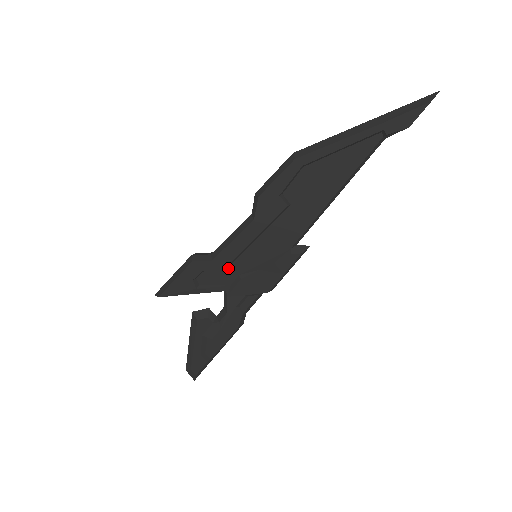
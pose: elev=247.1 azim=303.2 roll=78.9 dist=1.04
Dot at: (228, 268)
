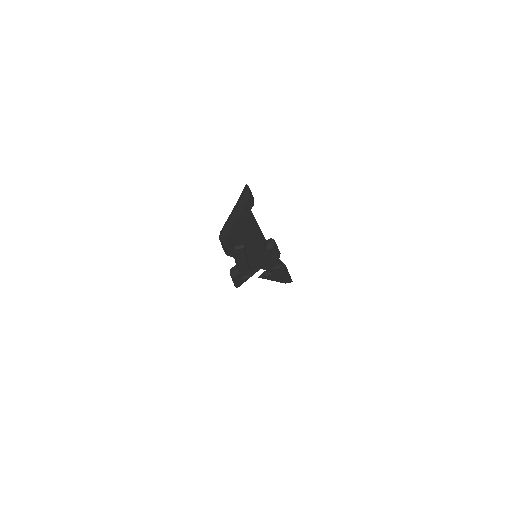
Dot at: (250, 267)
